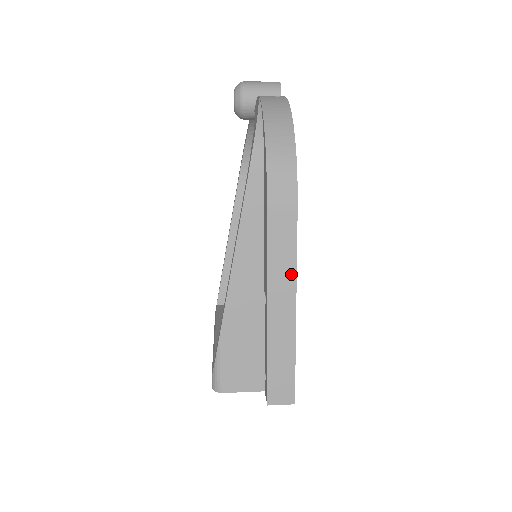
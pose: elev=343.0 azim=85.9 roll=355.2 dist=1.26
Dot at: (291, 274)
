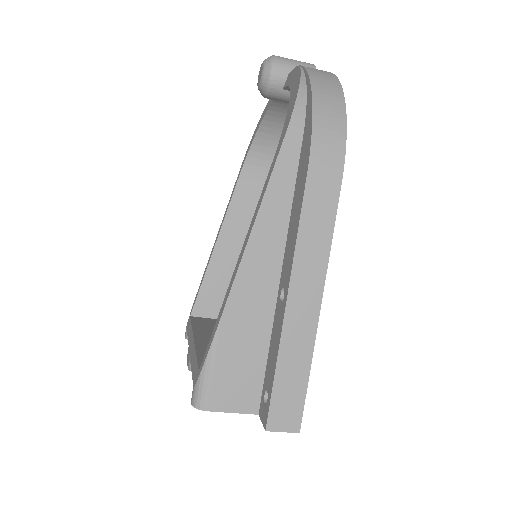
Dot at: (322, 263)
